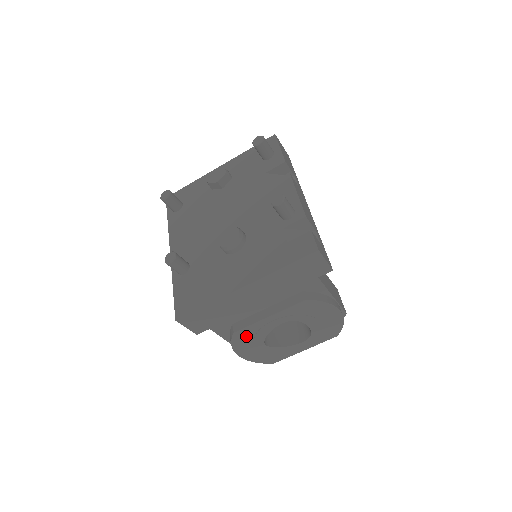
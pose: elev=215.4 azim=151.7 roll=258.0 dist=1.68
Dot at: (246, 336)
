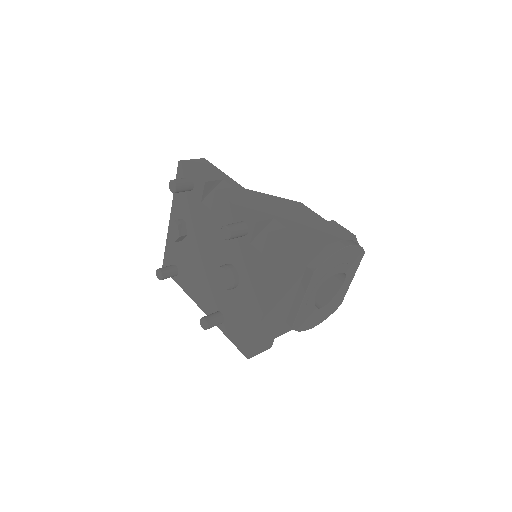
Dot at: (302, 320)
